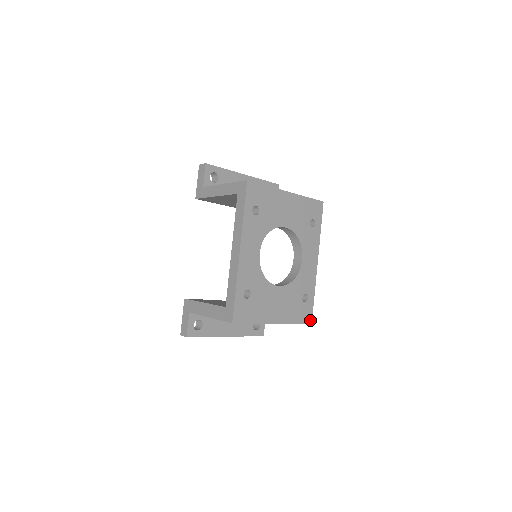
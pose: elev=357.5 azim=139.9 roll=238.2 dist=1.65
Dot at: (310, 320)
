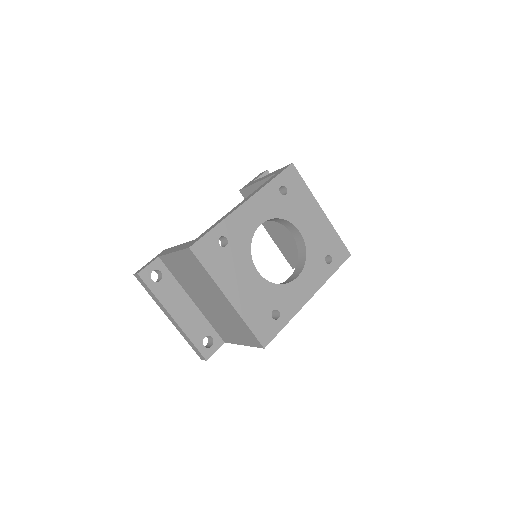
Dot at: (266, 342)
